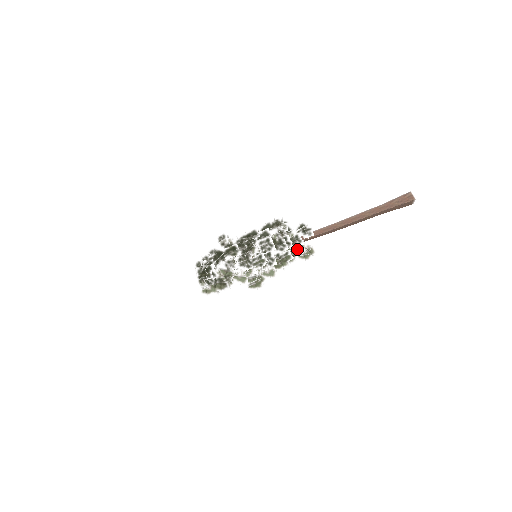
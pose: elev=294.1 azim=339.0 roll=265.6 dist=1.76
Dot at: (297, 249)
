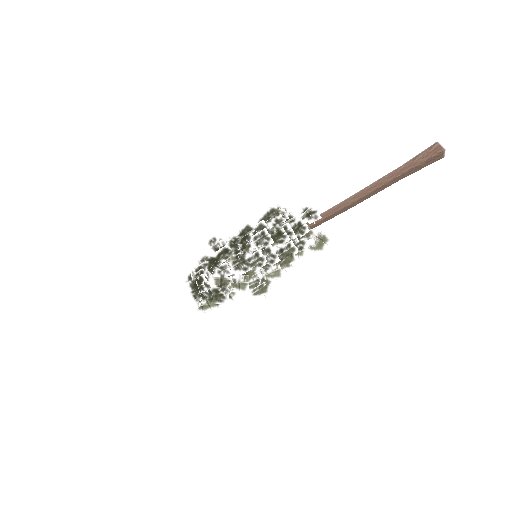
Dot at: (302, 238)
